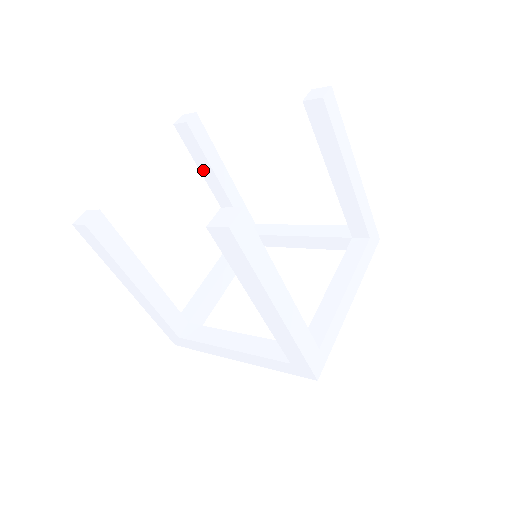
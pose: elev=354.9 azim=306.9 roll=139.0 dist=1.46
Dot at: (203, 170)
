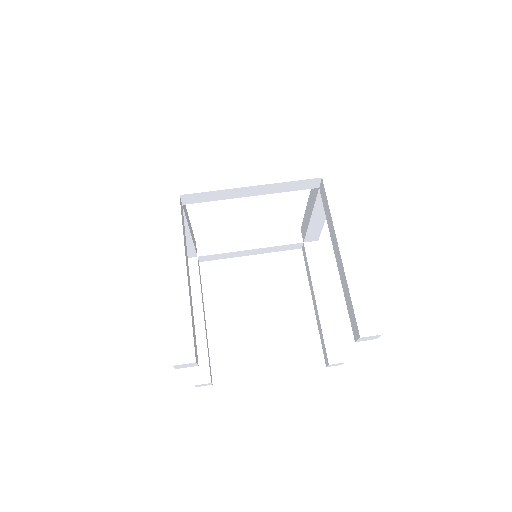
Dot at: occluded
